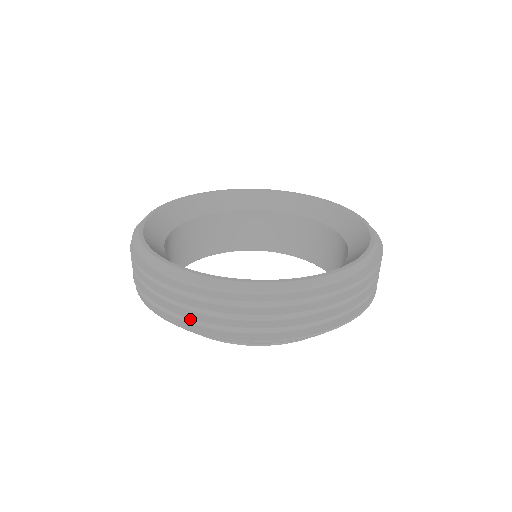
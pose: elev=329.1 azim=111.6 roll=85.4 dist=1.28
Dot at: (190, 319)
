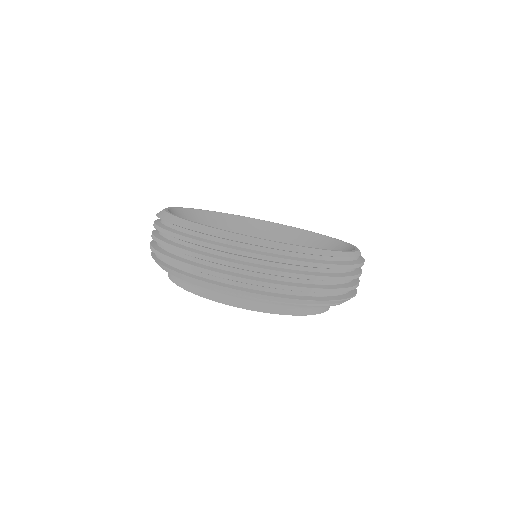
Dot at: (289, 286)
